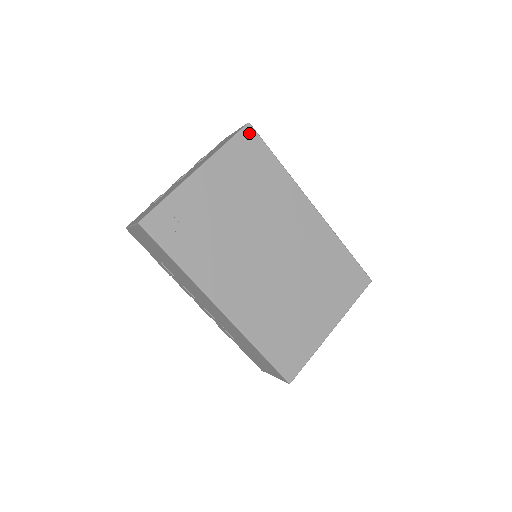
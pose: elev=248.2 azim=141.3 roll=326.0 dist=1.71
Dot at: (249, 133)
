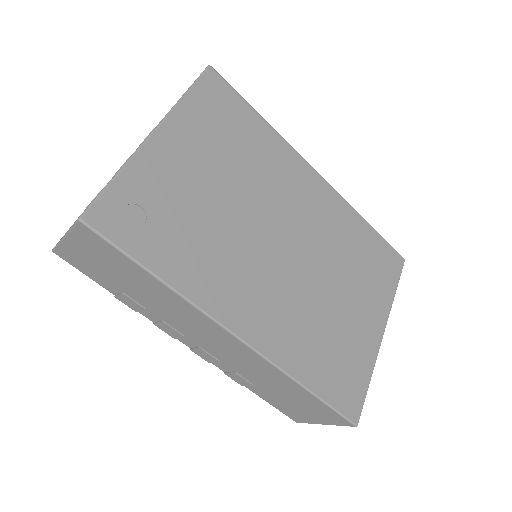
Dot at: (213, 79)
